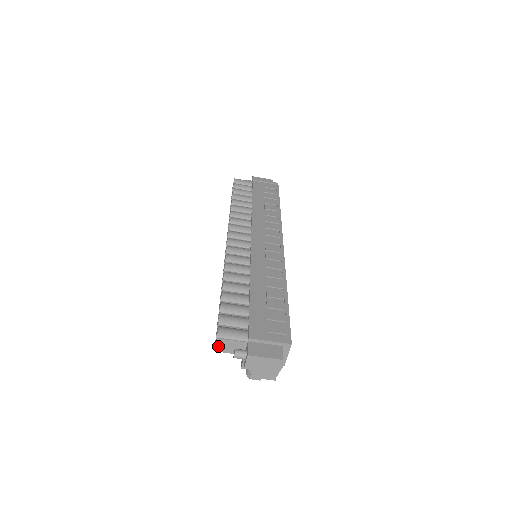
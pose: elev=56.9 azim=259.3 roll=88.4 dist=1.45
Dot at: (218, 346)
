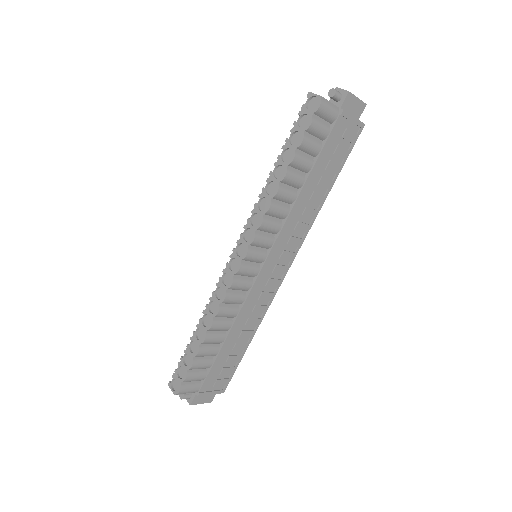
Dot at: (173, 389)
